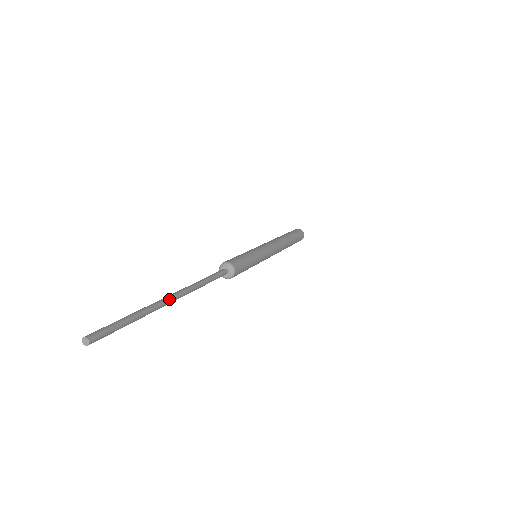
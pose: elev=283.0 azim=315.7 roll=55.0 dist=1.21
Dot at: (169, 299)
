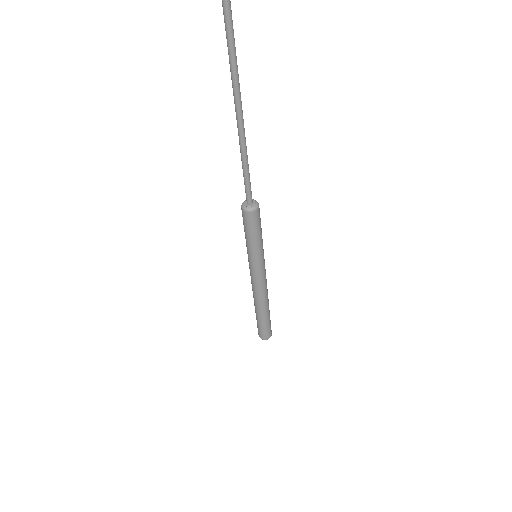
Dot at: (240, 106)
